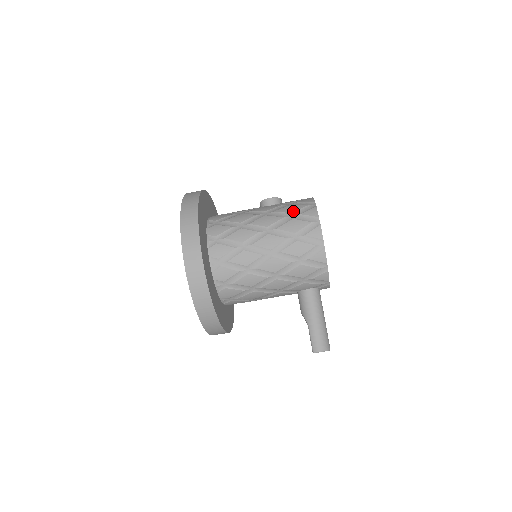
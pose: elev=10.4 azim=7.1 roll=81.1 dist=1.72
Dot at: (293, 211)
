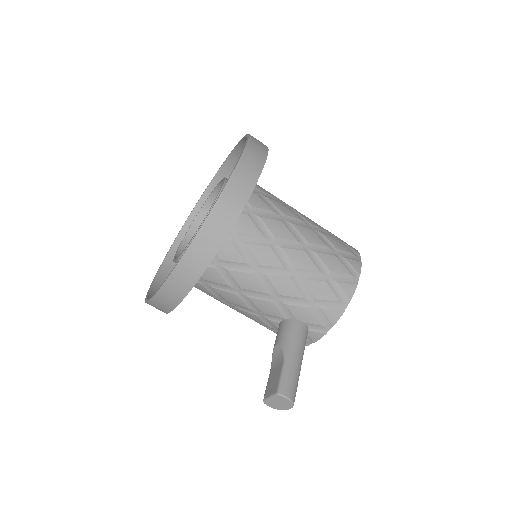
Dot at: occluded
